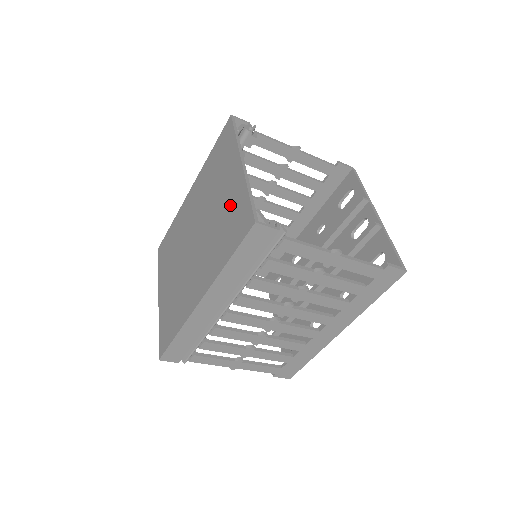
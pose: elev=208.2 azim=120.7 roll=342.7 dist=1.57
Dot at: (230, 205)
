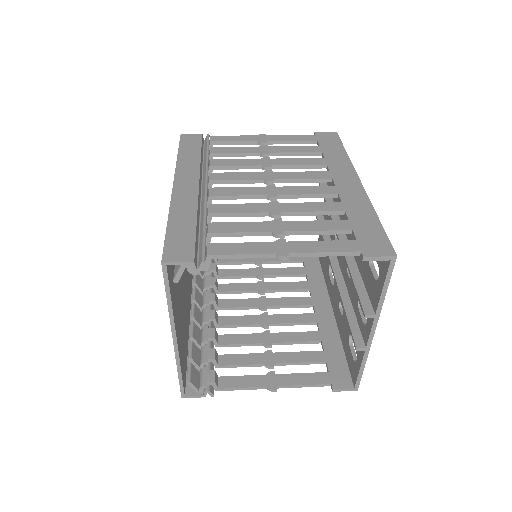
Dot at: occluded
